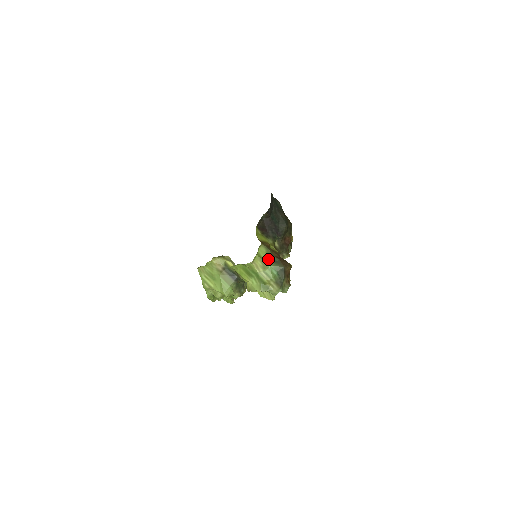
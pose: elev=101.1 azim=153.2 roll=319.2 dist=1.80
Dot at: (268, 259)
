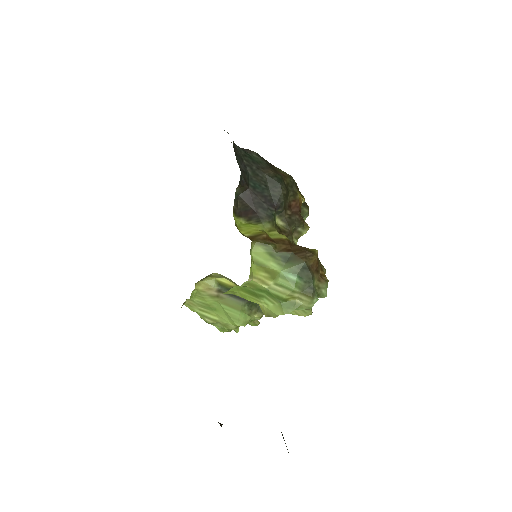
Dot at: (273, 261)
